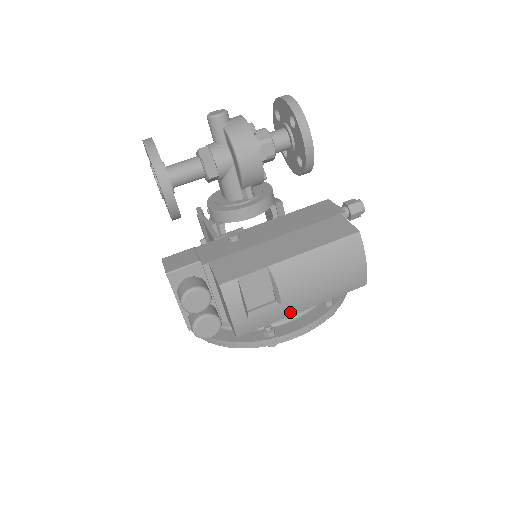
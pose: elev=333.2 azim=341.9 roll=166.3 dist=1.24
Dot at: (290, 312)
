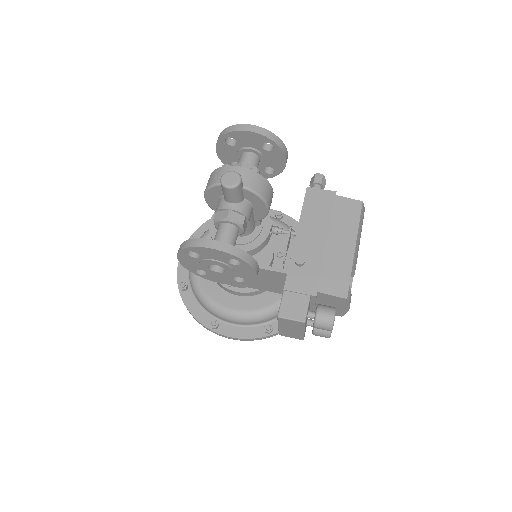
Dot at: occluded
